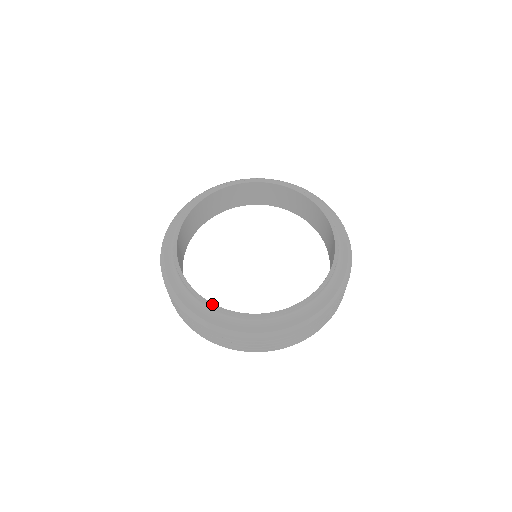
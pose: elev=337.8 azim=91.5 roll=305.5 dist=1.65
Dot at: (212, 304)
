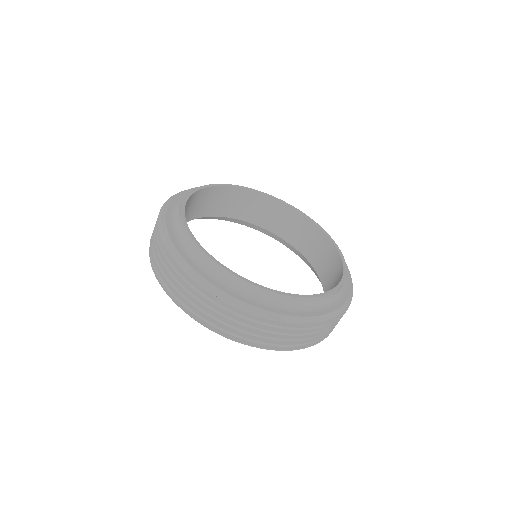
Dot at: (252, 282)
